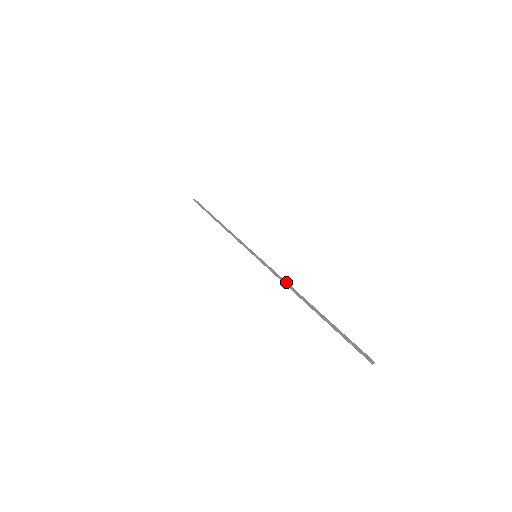
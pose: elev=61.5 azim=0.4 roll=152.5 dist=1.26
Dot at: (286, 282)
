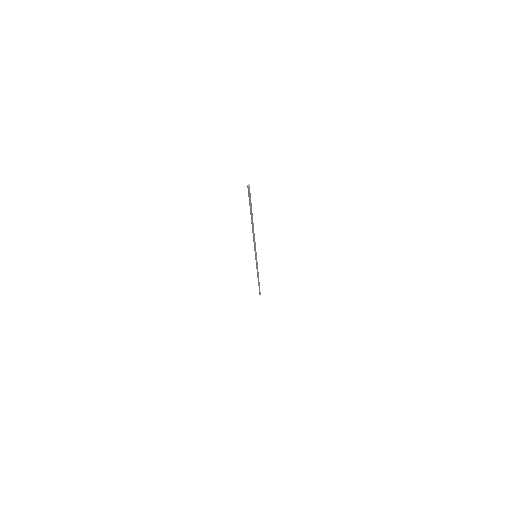
Dot at: occluded
